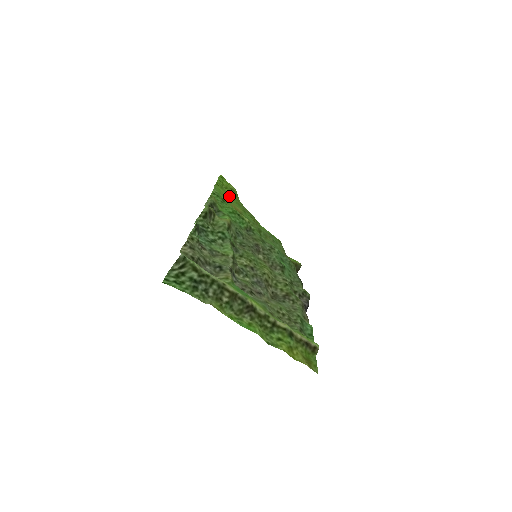
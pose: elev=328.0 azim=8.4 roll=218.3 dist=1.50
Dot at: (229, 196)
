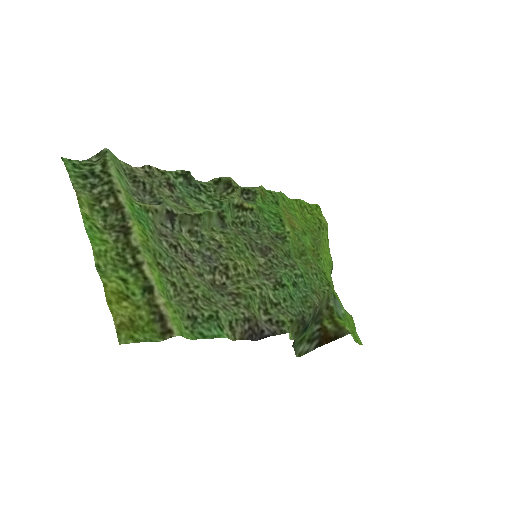
Dot at: (303, 217)
